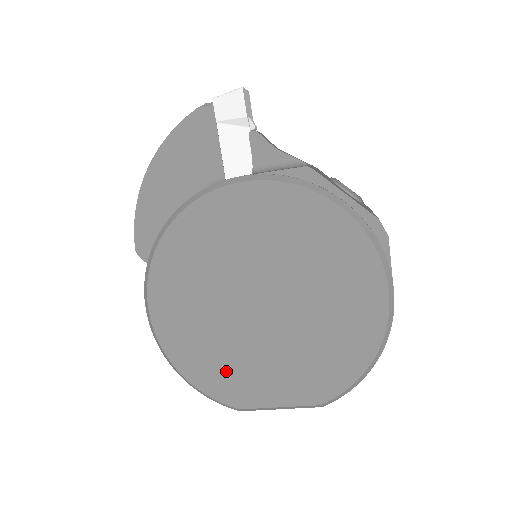
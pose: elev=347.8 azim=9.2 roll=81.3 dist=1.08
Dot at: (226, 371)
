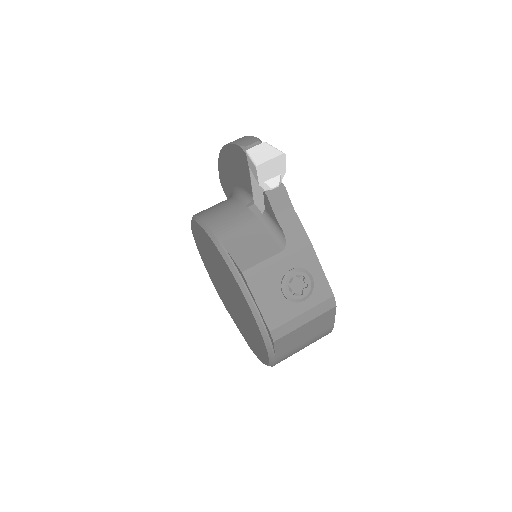
Dot at: (220, 292)
